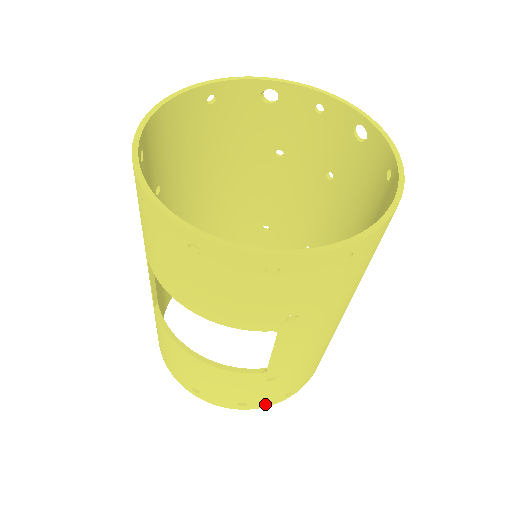
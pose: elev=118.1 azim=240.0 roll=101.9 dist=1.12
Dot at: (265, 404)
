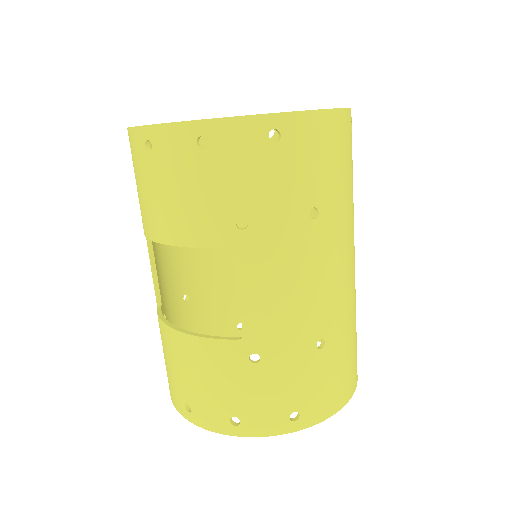
Dot at: (264, 428)
